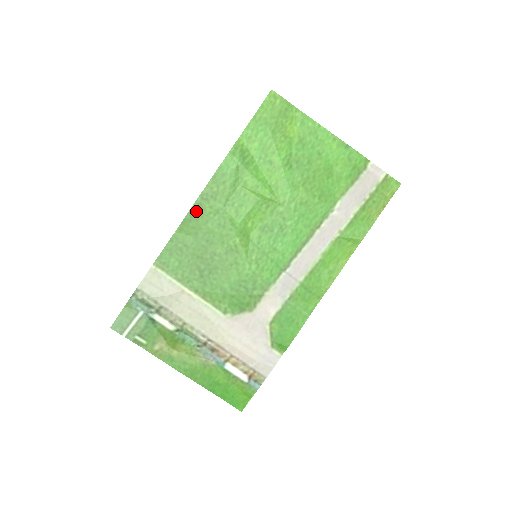
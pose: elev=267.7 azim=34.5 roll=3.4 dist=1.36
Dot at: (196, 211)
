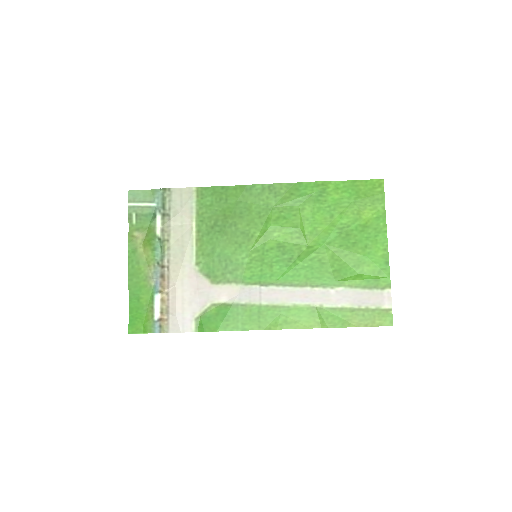
Dot at: (257, 189)
